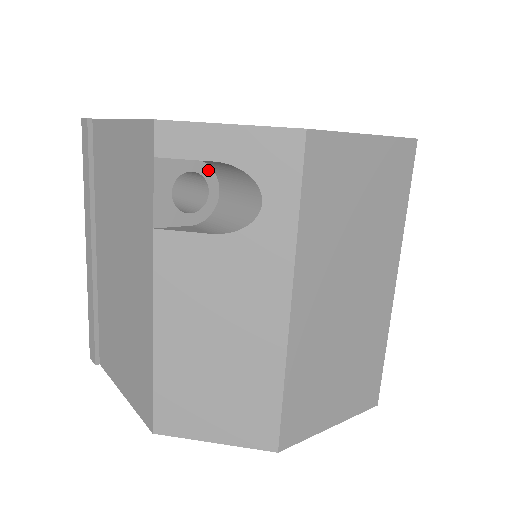
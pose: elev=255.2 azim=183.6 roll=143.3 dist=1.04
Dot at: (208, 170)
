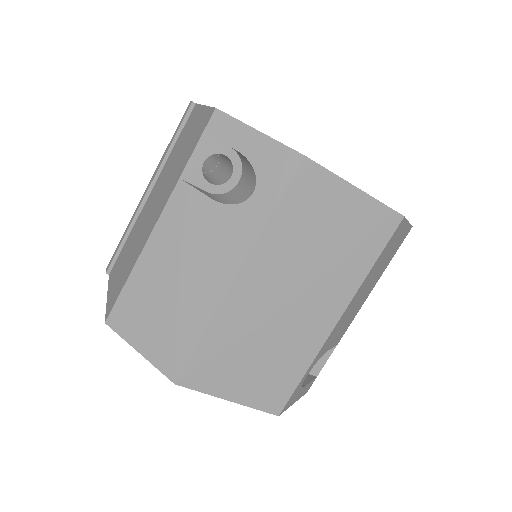
Dot at: (238, 161)
